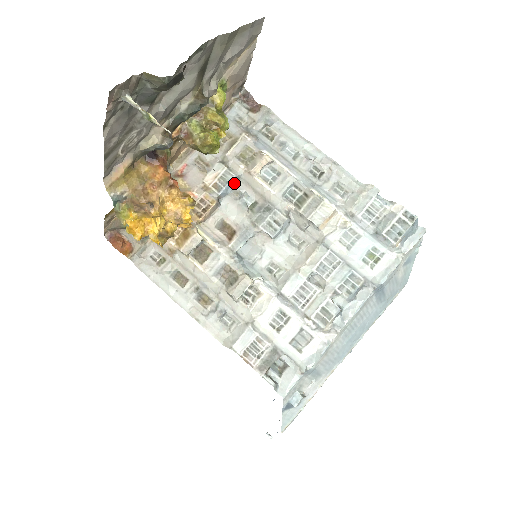
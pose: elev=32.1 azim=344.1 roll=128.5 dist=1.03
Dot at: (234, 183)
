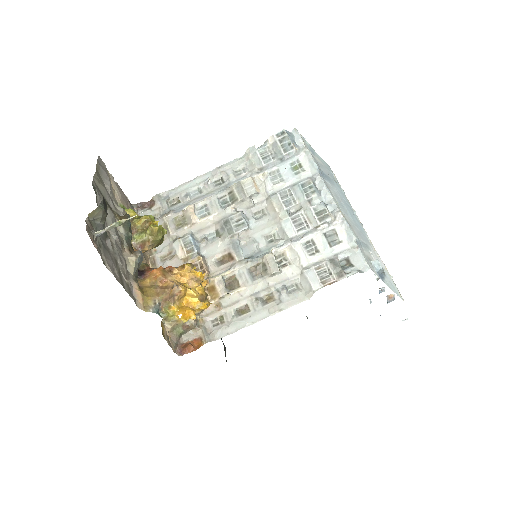
Dot at: (194, 239)
